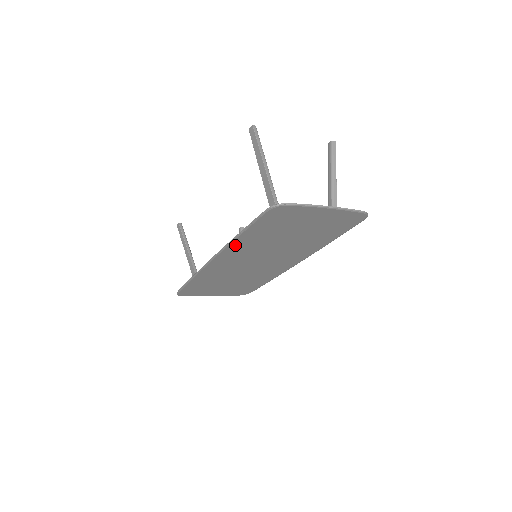
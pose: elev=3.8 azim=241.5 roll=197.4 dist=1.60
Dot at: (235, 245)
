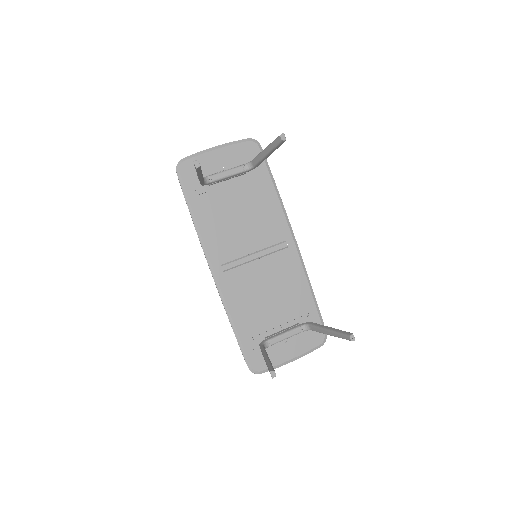
Dot at: (231, 306)
